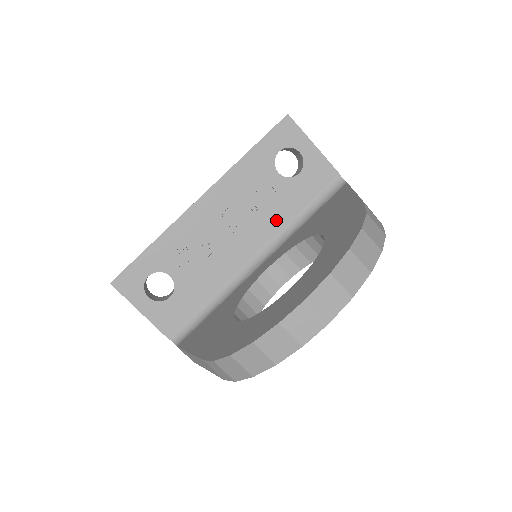
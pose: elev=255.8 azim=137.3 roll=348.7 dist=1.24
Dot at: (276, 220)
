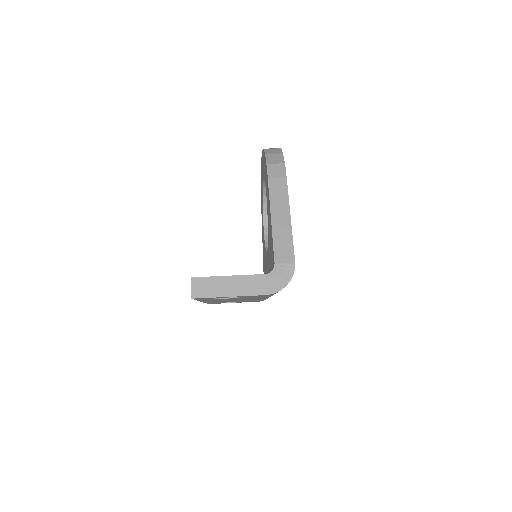
Dot at: occluded
